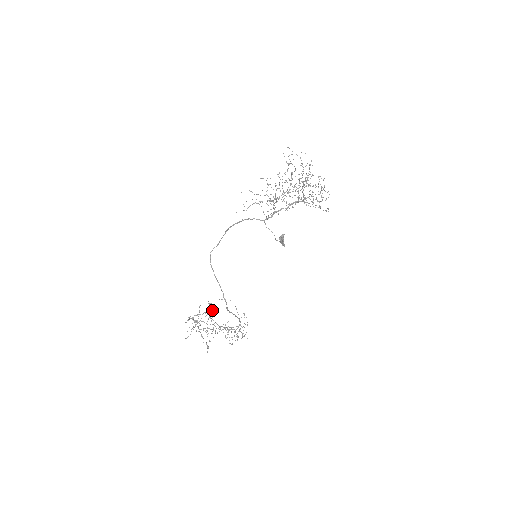
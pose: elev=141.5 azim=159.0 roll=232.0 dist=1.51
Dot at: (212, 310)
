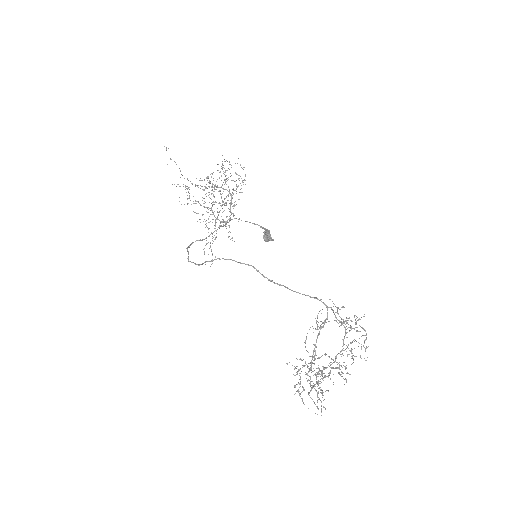
Dot at: occluded
